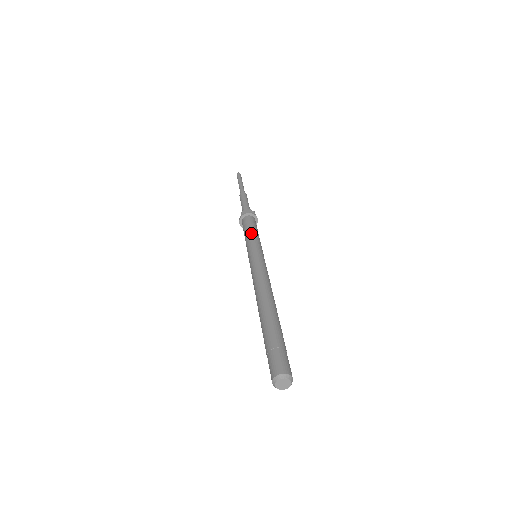
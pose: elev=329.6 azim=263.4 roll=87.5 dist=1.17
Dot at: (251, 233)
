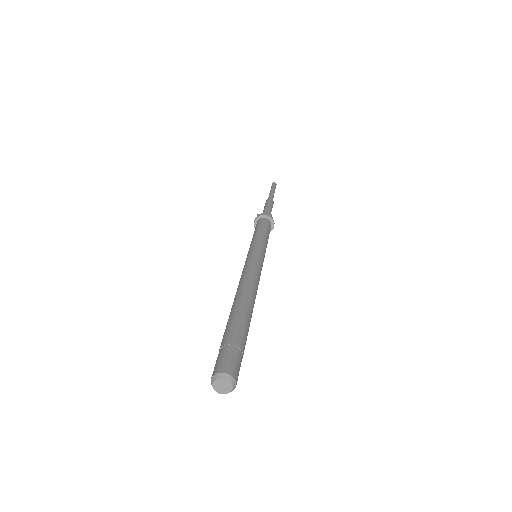
Dot at: (258, 233)
